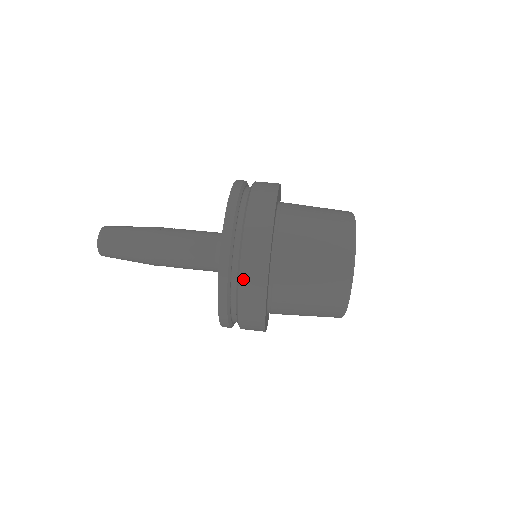
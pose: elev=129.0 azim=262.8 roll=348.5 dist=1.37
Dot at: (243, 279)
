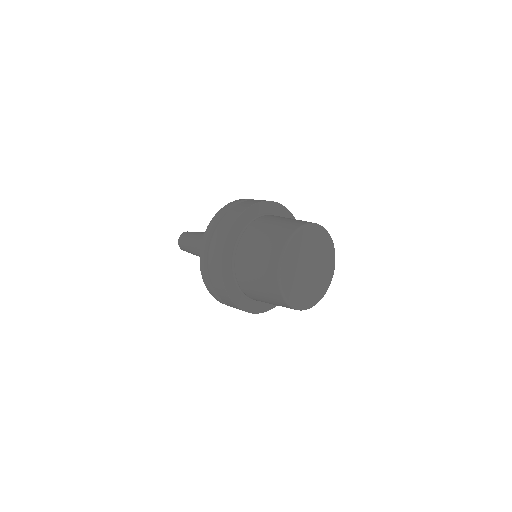
Dot at: (215, 235)
